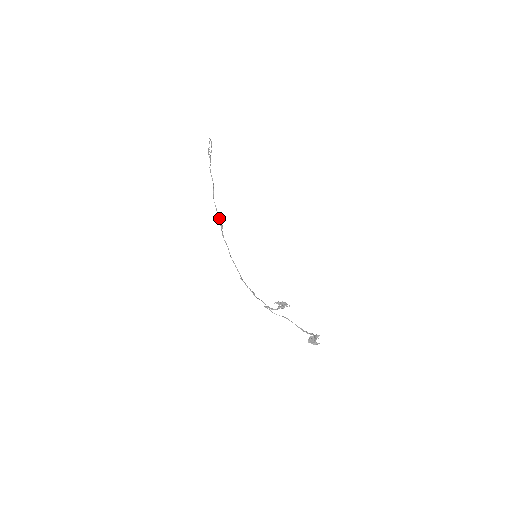
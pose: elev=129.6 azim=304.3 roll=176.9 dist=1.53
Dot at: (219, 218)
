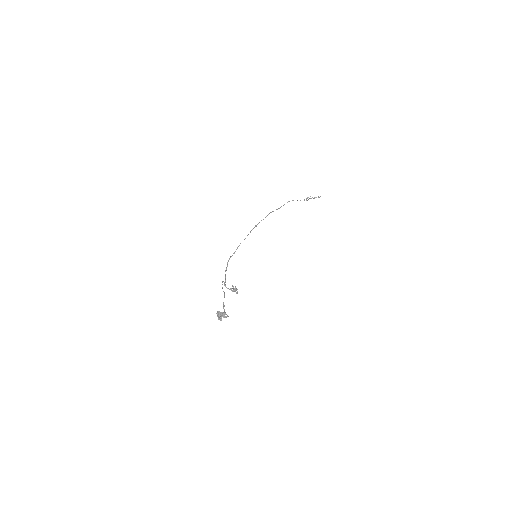
Dot at: occluded
